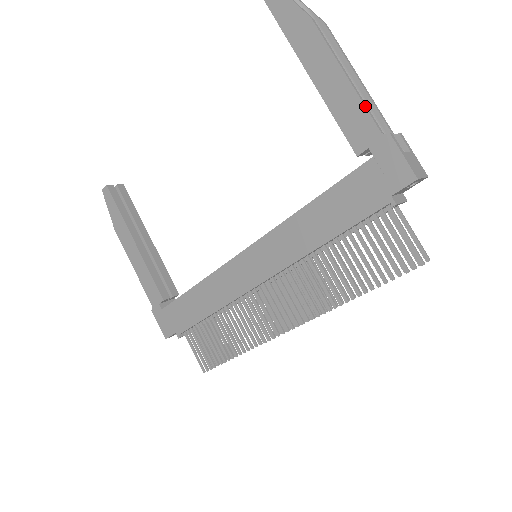
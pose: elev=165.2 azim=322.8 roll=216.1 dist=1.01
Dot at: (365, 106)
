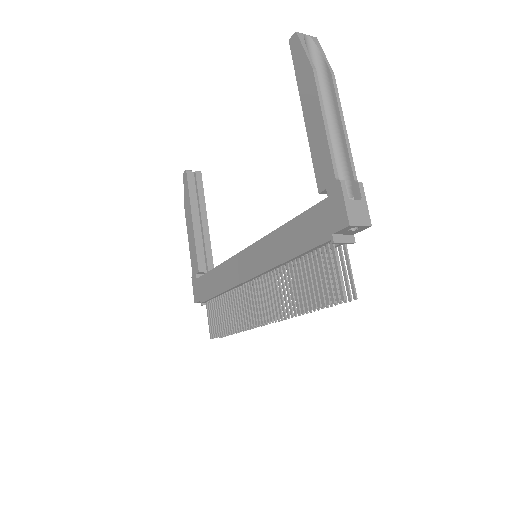
Dot at: (330, 153)
